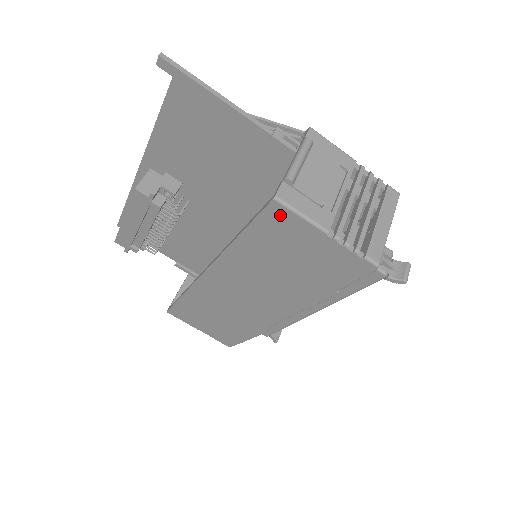
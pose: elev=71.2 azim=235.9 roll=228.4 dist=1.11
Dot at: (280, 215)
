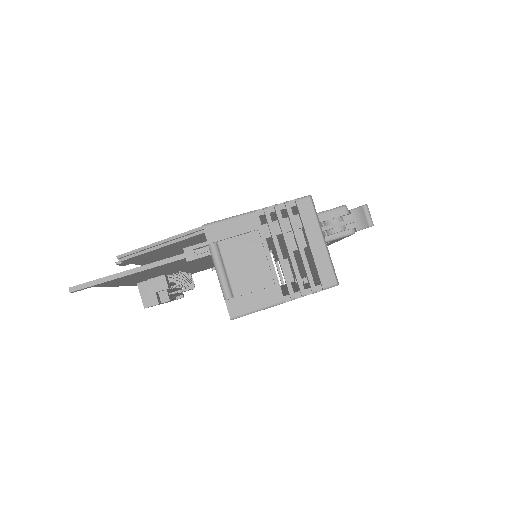
Dot at: occluded
